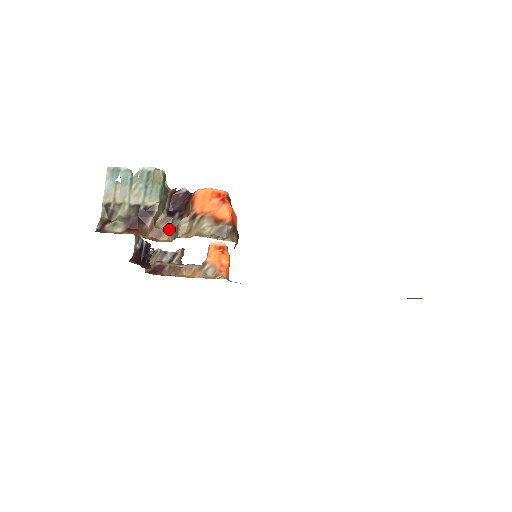
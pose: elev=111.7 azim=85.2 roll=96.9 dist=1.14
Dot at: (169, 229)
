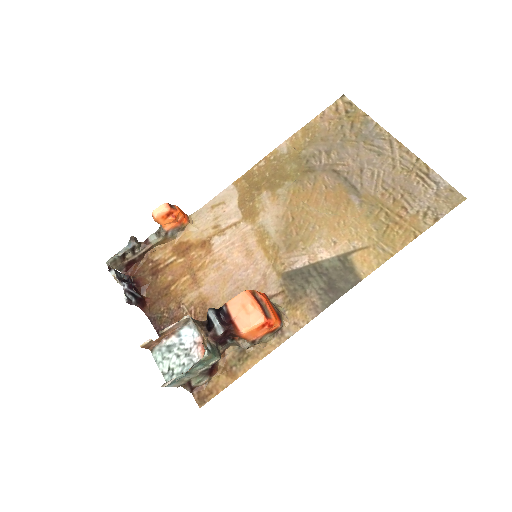
Dot at: (228, 346)
